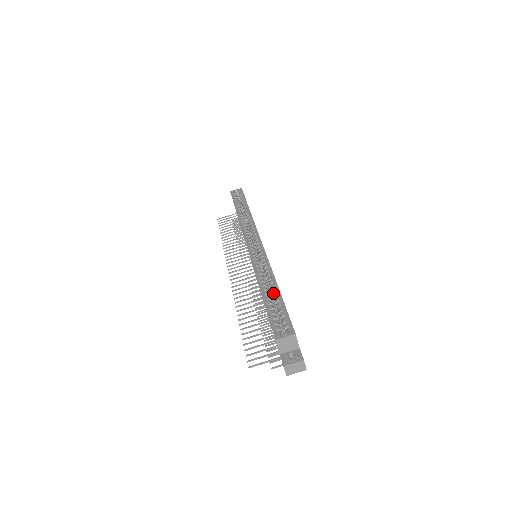
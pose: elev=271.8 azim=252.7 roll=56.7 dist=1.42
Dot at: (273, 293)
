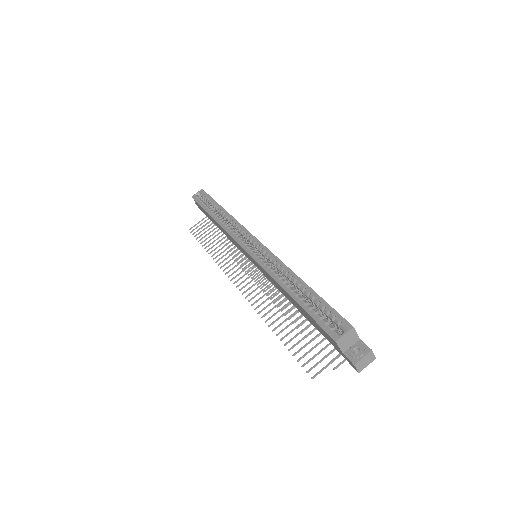
Dot at: (302, 291)
